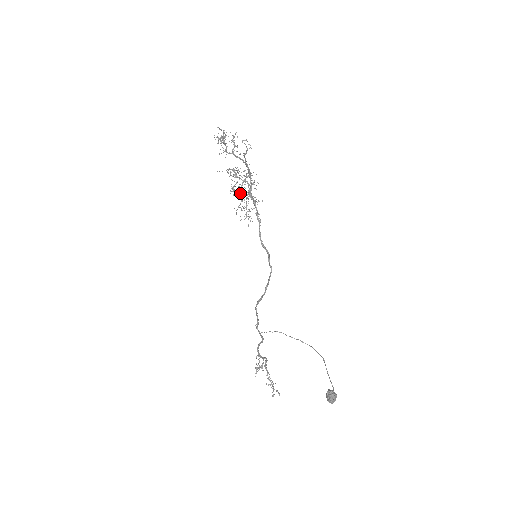
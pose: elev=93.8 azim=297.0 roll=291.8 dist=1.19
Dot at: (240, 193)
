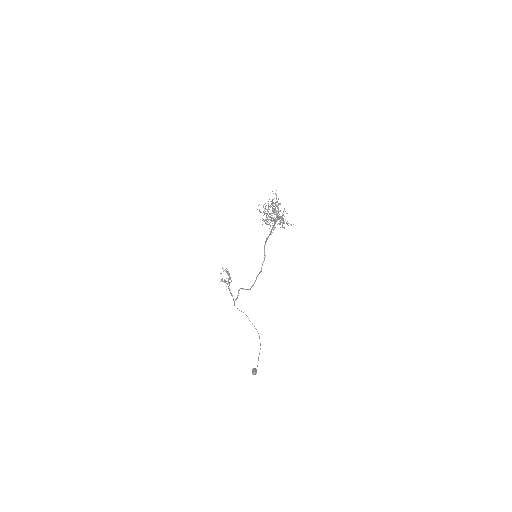
Dot at: occluded
